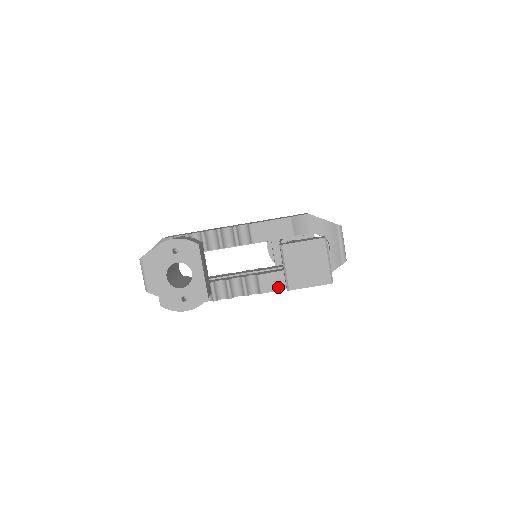
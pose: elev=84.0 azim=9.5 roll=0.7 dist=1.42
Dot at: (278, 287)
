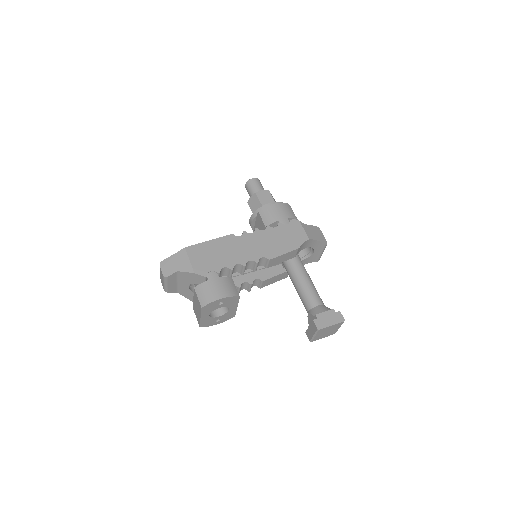
Dot at: (272, 282)
